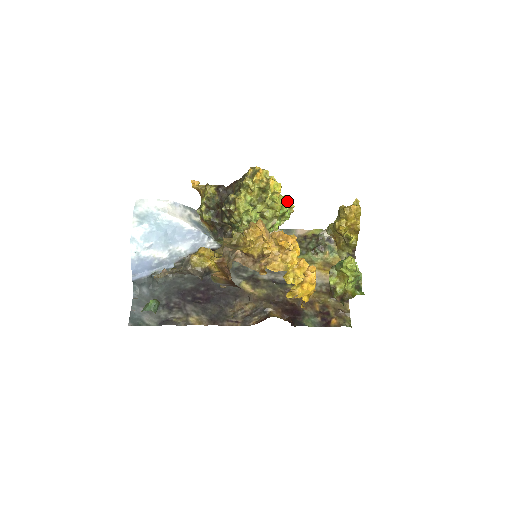
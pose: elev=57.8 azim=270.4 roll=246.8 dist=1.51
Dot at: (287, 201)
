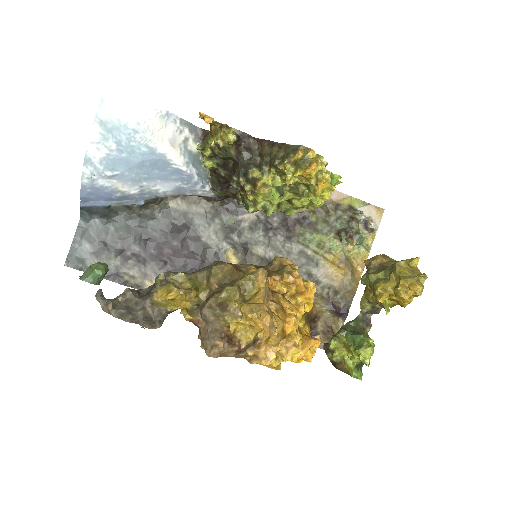
Dot at: (335, 185)
